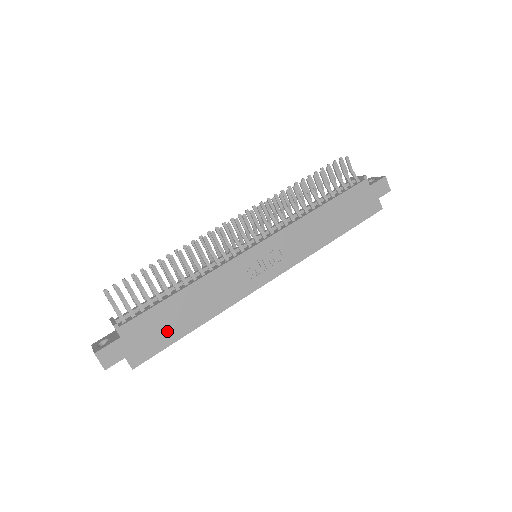
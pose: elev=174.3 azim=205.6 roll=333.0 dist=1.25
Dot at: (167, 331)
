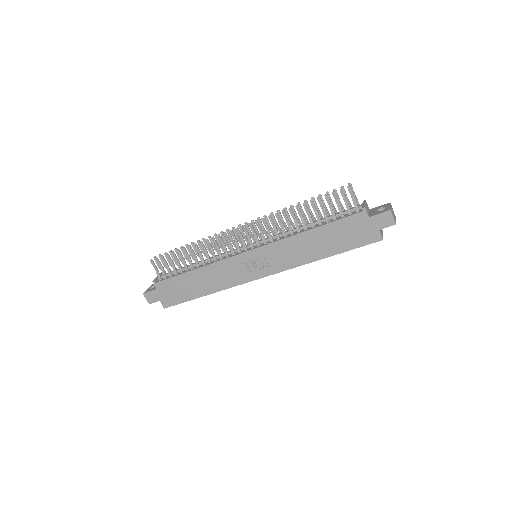
Dot at: (184, 293)
